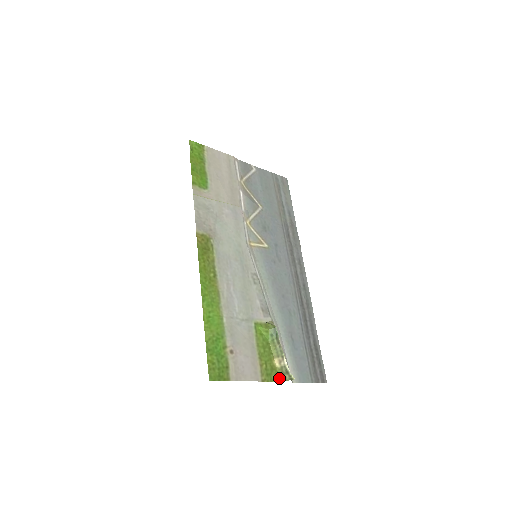
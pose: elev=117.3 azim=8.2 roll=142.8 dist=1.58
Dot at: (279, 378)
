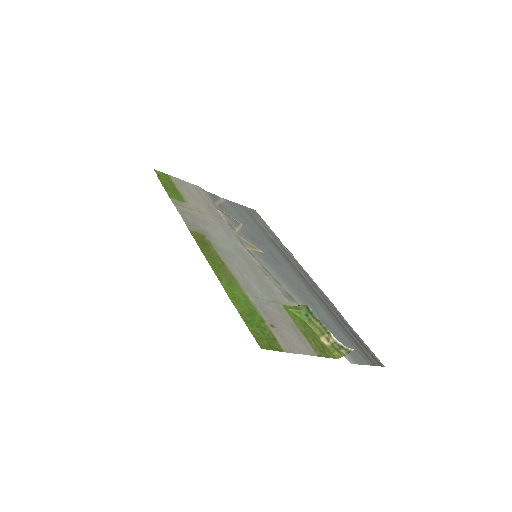
Dot at: (334, 355)
